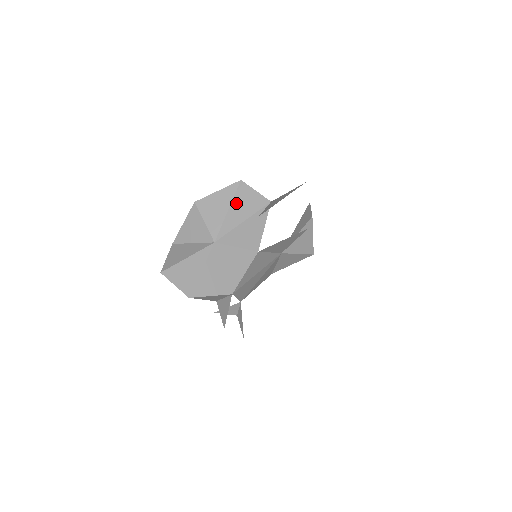
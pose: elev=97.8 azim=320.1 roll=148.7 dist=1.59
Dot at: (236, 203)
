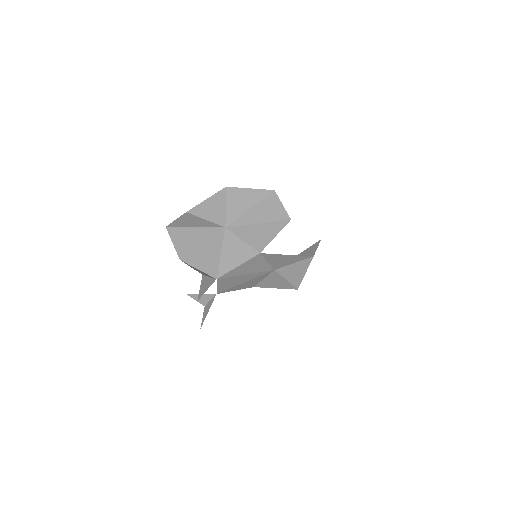
Dot at: (261, 206)
